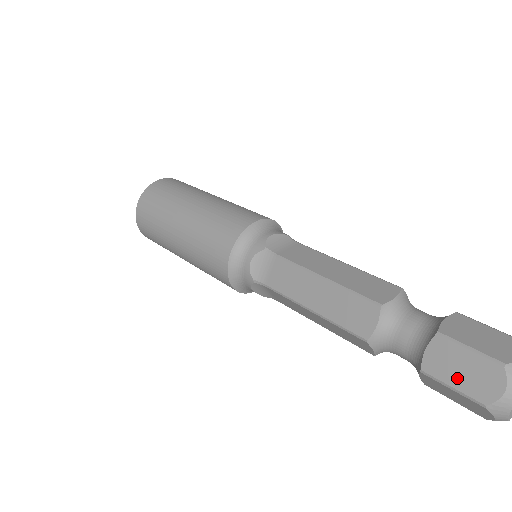
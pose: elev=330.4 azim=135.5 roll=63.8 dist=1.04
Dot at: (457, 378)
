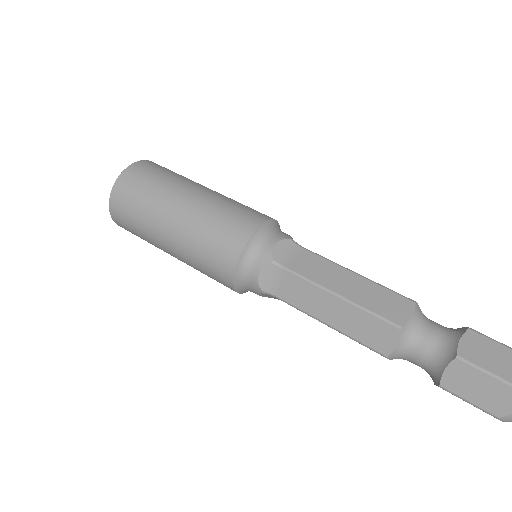
Dot at: (474, 395)
